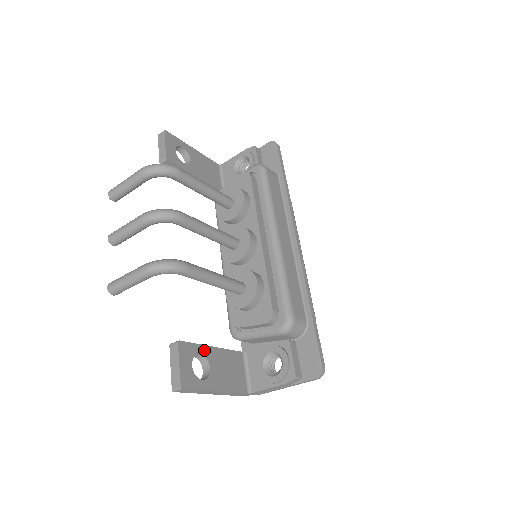
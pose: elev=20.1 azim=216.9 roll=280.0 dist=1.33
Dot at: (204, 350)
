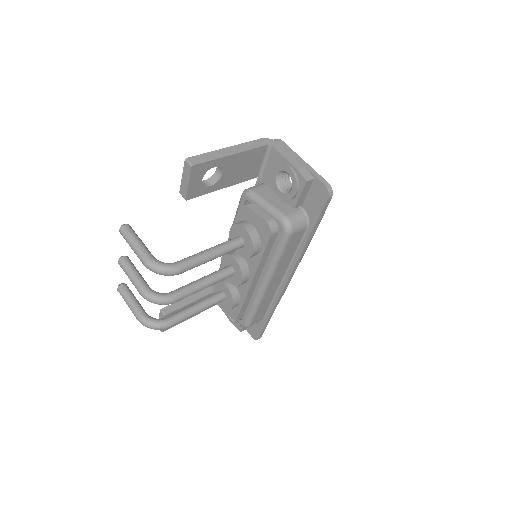
Dot at: occluded
